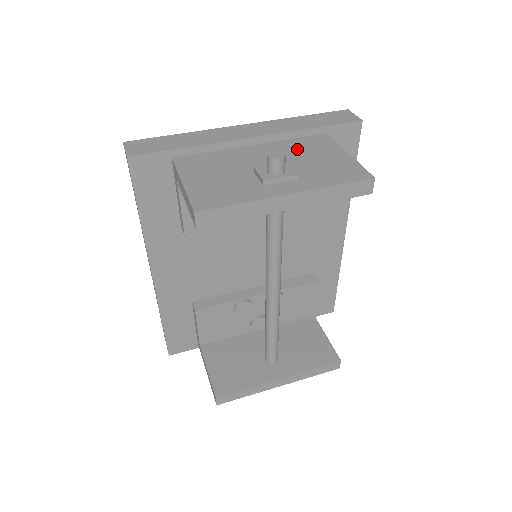
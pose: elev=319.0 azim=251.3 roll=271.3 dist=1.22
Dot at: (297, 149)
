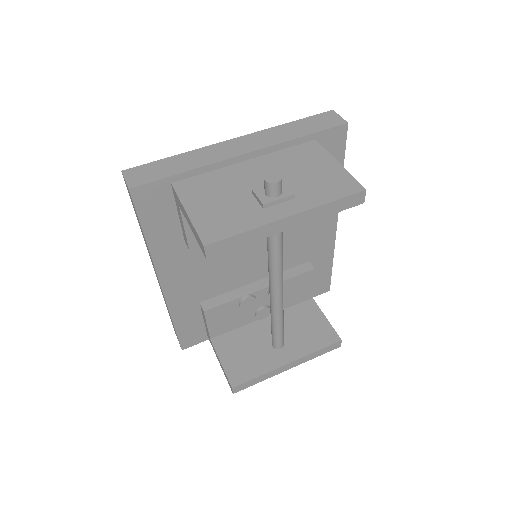
Dot at: (289, 162)
